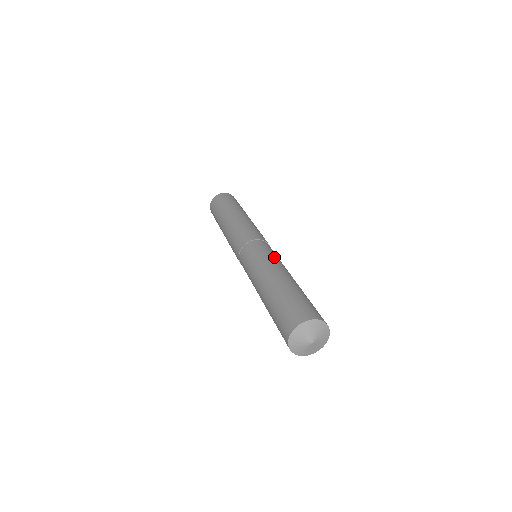
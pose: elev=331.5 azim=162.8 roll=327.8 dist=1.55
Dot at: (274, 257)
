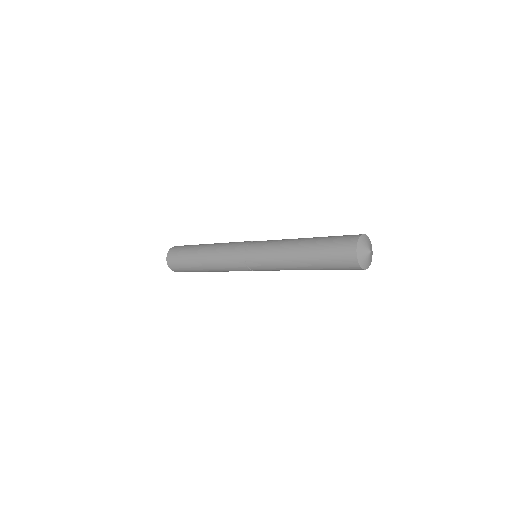
Dot at: (275, 241)
